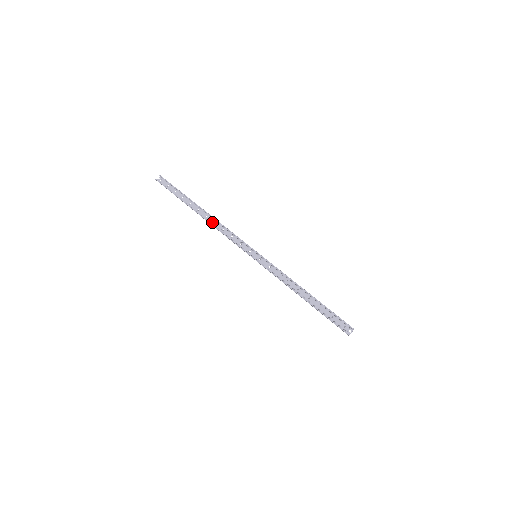
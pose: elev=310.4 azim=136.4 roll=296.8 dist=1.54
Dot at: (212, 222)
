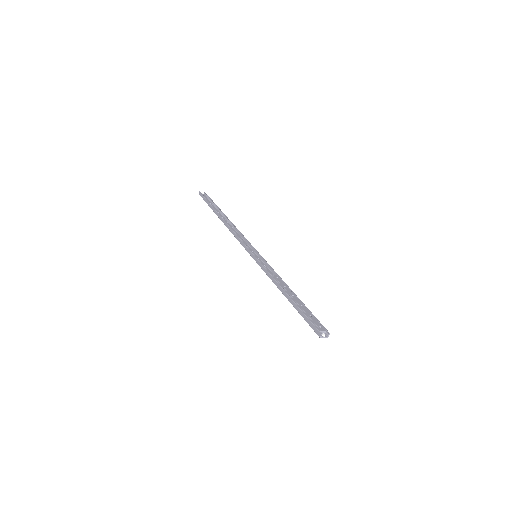
Dot at: occluded
